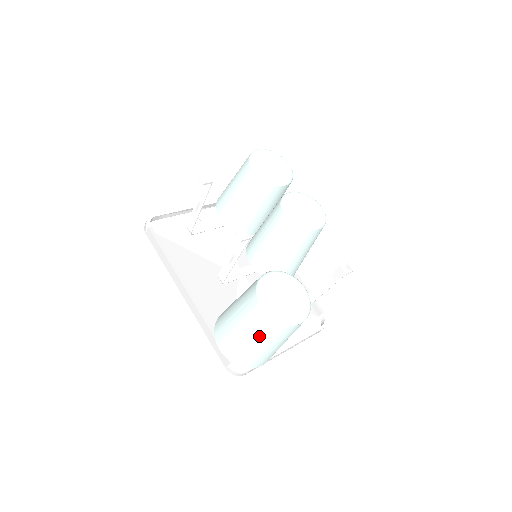
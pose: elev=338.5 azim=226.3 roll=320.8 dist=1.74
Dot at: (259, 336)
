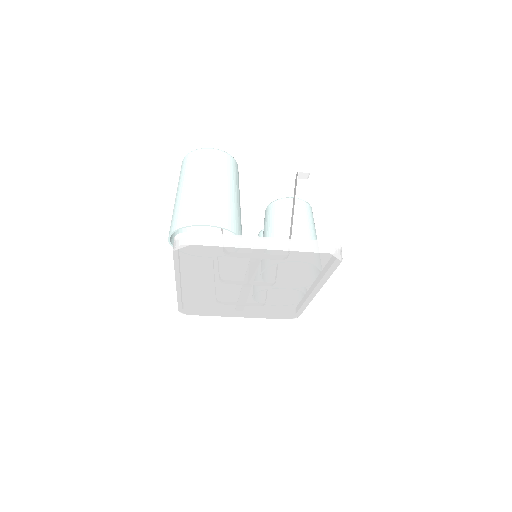
Dot at: (182, 180)
